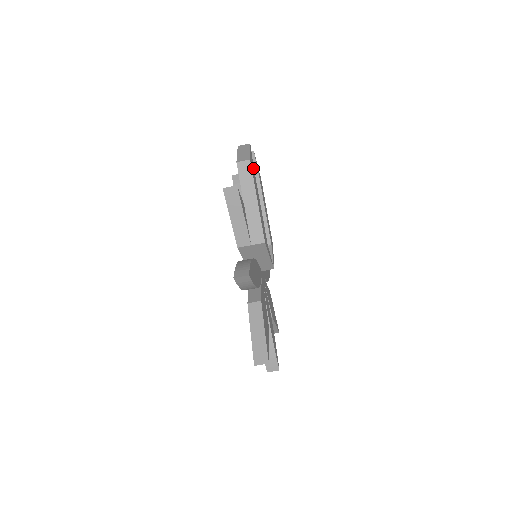
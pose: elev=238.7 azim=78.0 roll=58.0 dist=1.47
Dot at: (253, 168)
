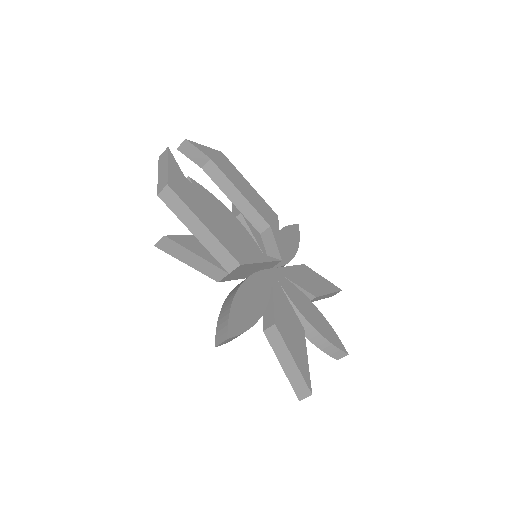
Dot at: (183, 181)
